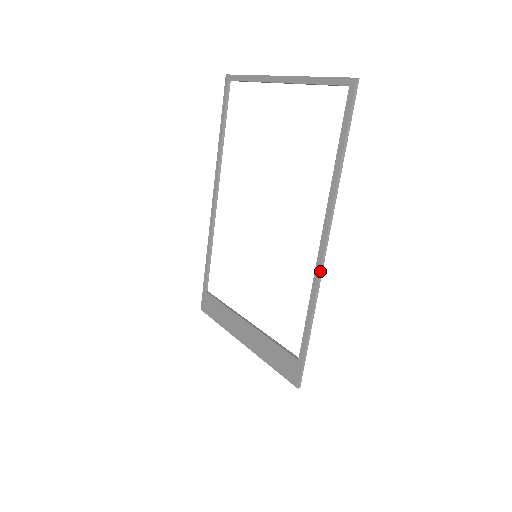
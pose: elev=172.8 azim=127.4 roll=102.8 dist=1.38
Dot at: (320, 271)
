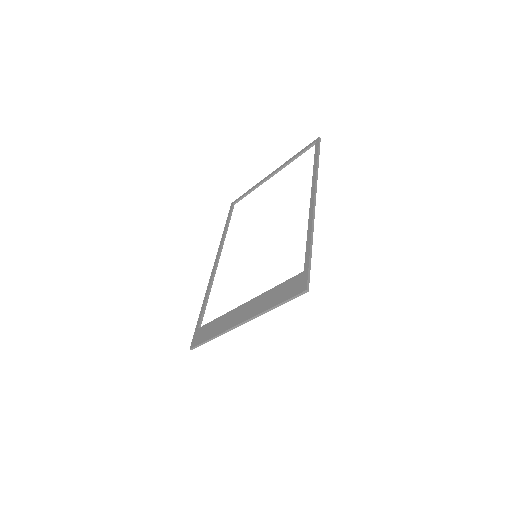
Dot at: (313, 210)
